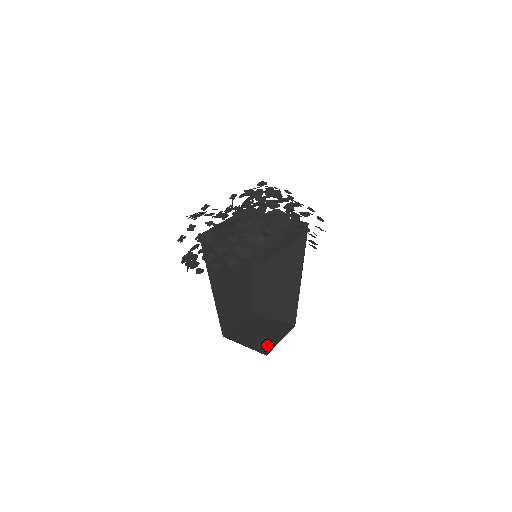
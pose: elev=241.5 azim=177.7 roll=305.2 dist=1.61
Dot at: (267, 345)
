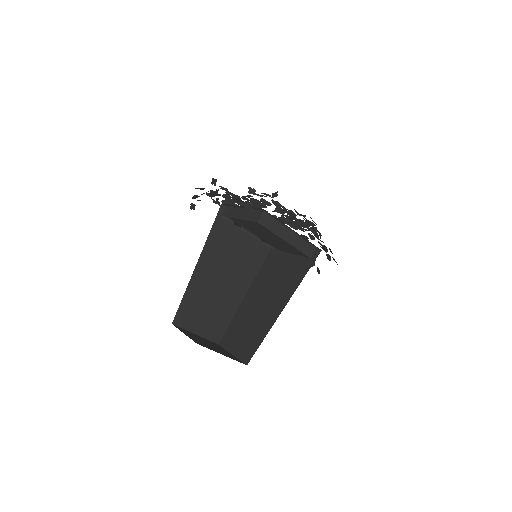
Dot at: (205, 345)
